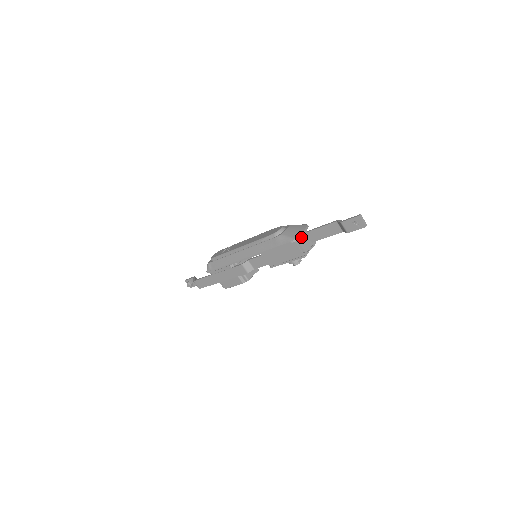
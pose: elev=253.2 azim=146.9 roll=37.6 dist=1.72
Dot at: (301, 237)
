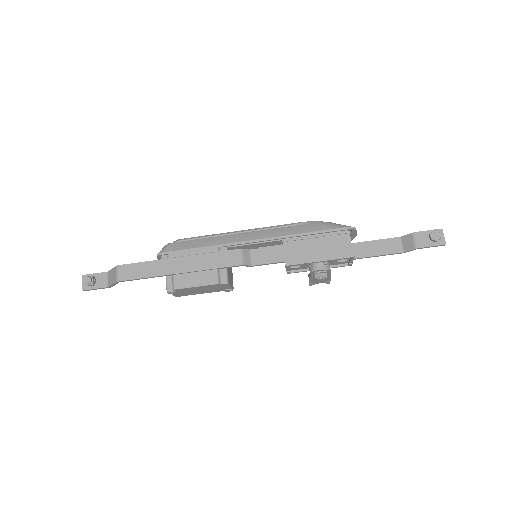
Dot at: occluded
